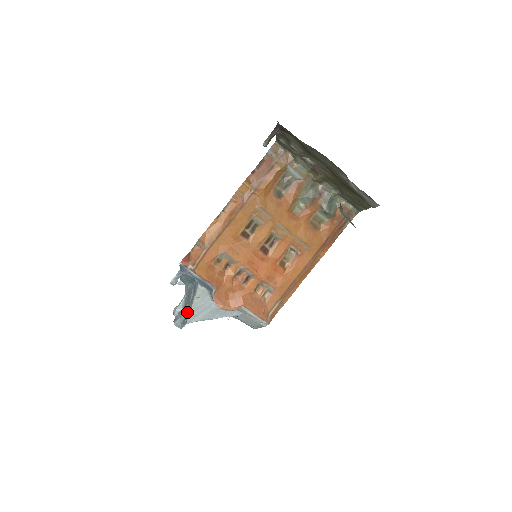
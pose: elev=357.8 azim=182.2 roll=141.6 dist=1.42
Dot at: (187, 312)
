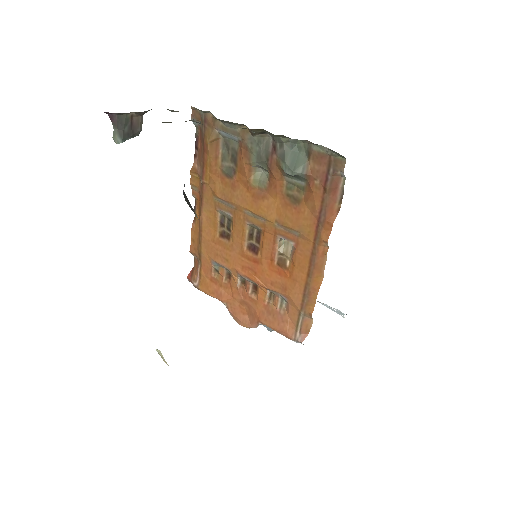
Dot at: occluded
